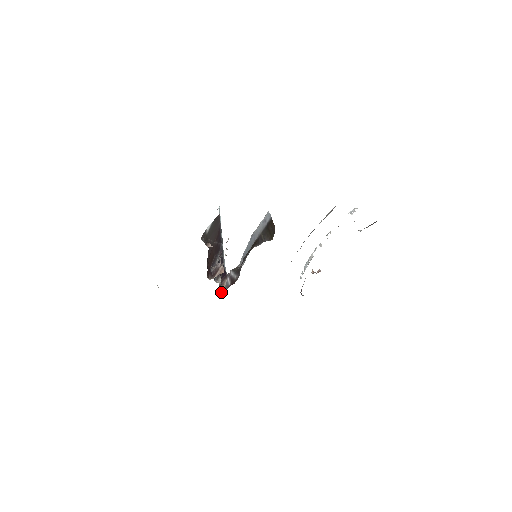
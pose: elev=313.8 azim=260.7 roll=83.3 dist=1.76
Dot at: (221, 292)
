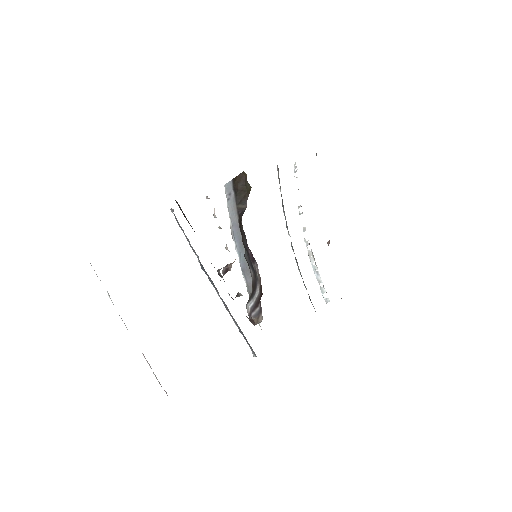
Dot at: (258, 323)
